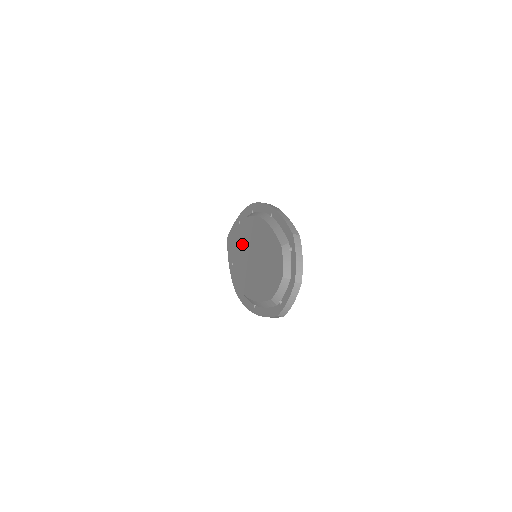
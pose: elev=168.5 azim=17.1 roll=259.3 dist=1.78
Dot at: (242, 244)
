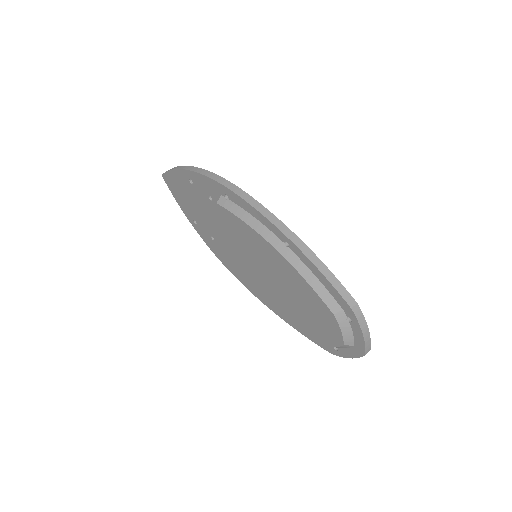
Dot at: (222, 232)
